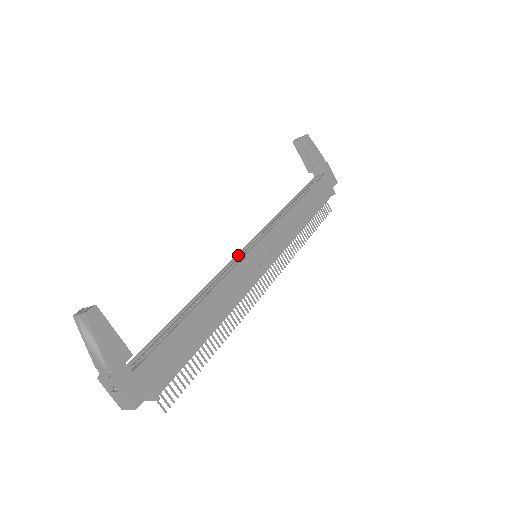
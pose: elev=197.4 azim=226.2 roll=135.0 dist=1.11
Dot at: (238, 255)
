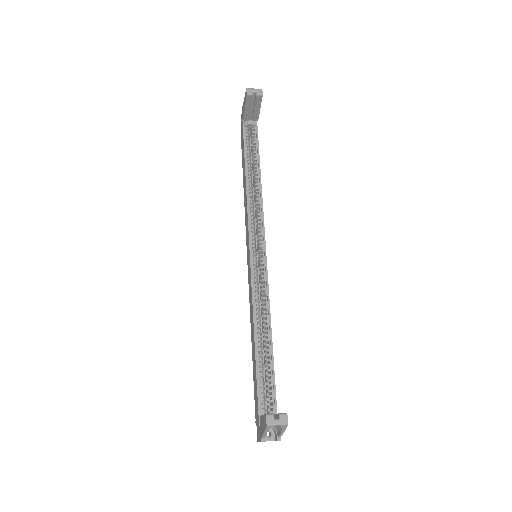
Dot at: (252, 264)
